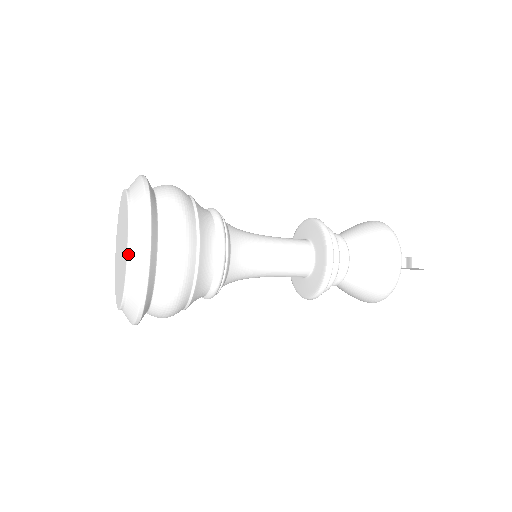
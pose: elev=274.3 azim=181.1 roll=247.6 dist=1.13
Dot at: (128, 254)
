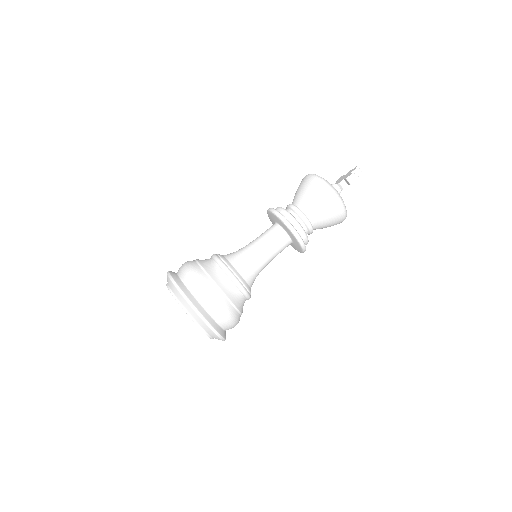
Dot at: (195, 323)
